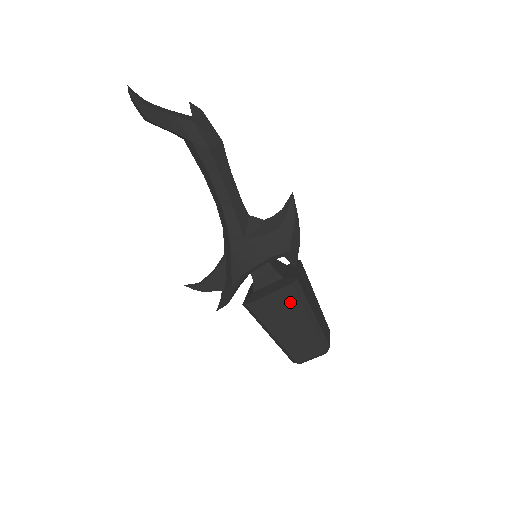
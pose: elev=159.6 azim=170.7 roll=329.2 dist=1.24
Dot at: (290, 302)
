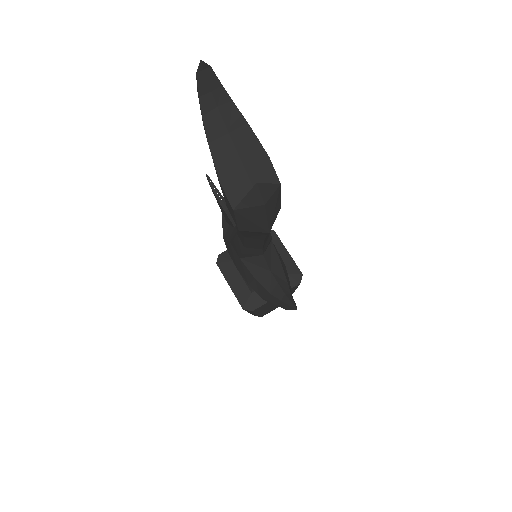
Dot at: occluded
